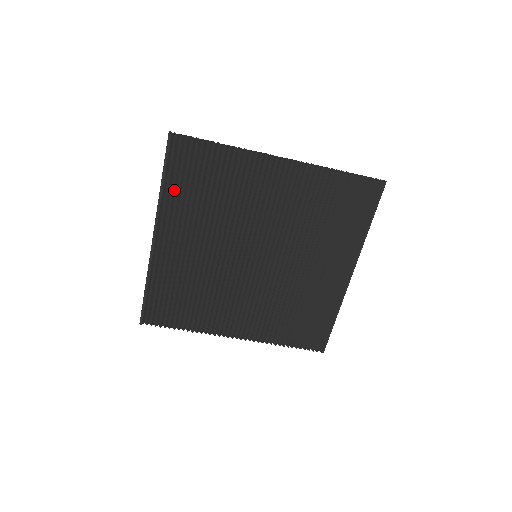
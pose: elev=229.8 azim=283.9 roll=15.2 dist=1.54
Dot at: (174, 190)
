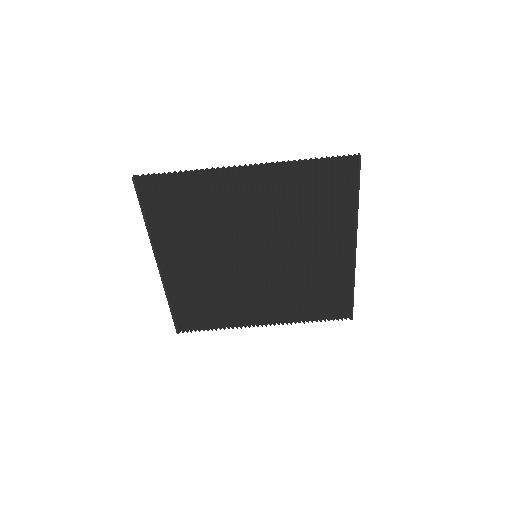
Dot at: (158, 223)
